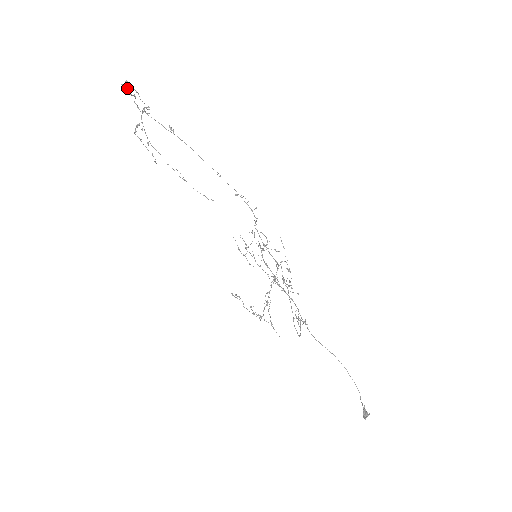
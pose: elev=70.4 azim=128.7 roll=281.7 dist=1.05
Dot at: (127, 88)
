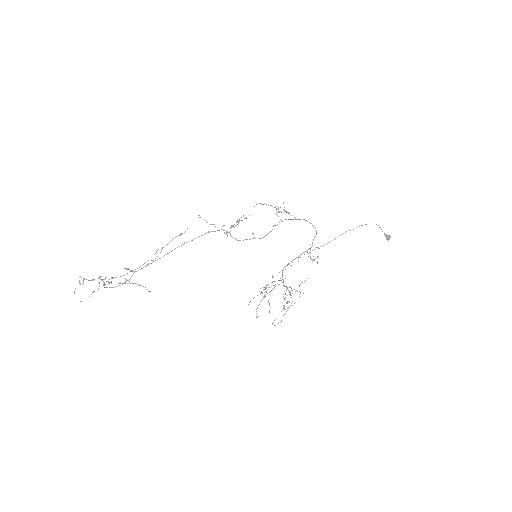
Dot at: occluded
